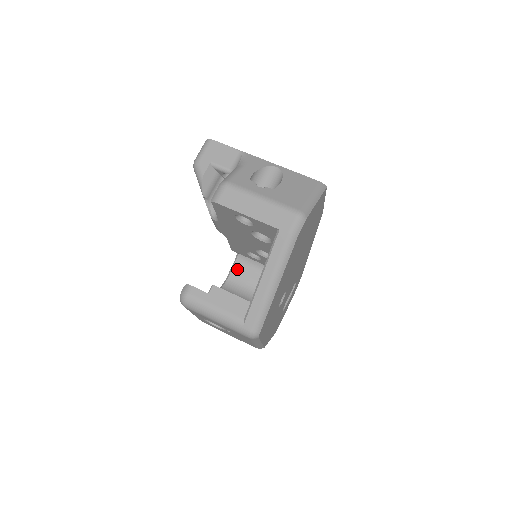
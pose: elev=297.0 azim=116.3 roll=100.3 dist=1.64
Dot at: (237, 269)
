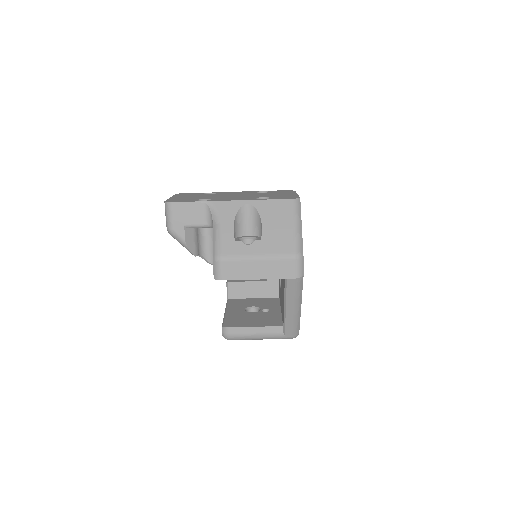
Dot at: occluded
